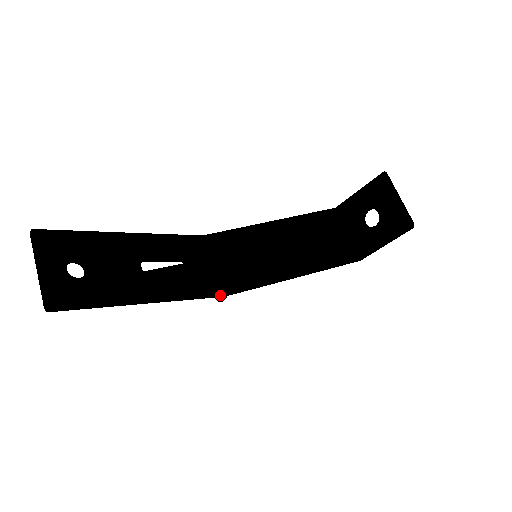
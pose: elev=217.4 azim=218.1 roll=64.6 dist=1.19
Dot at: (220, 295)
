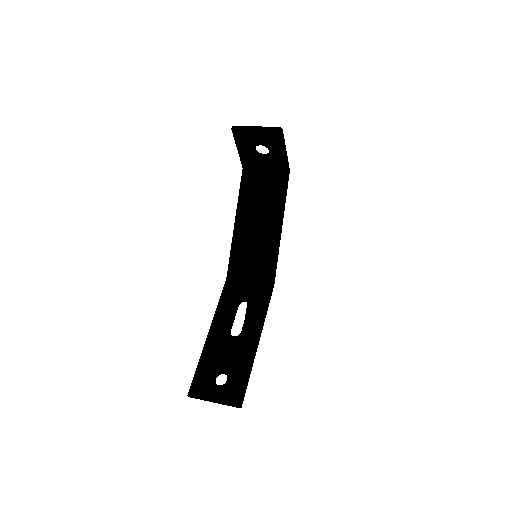
Dot at: (272, 289)
